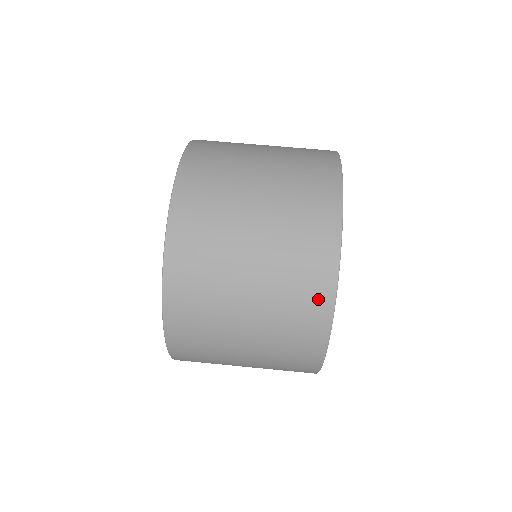
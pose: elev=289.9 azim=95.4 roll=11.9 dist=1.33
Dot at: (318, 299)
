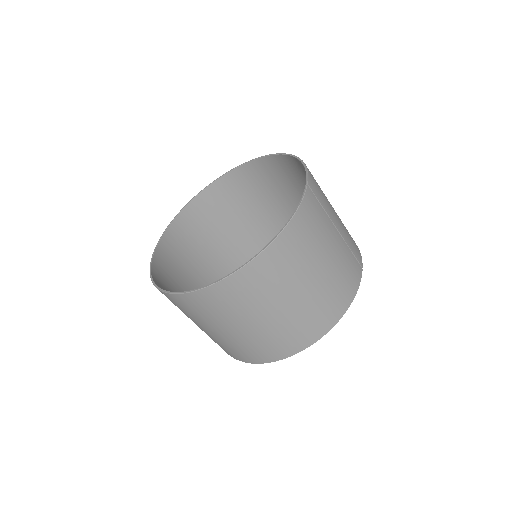
Dot at: (236, 356)
